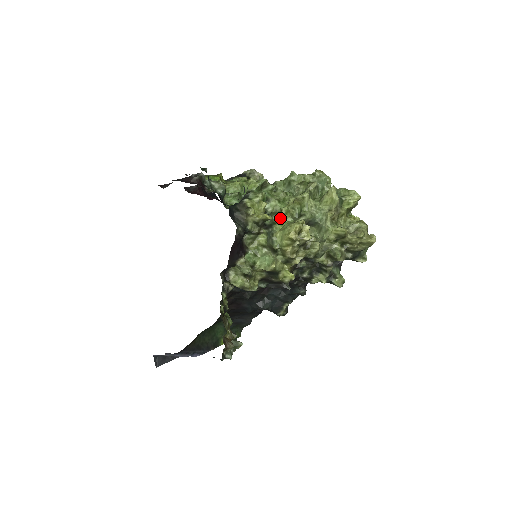
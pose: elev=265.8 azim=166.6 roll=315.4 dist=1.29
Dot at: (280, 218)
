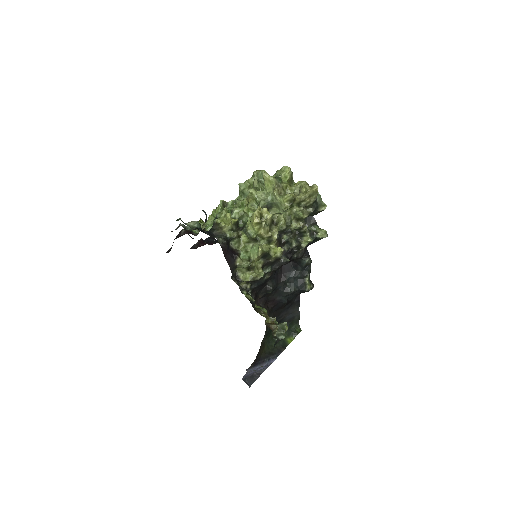
Dot at: (248, 217)
